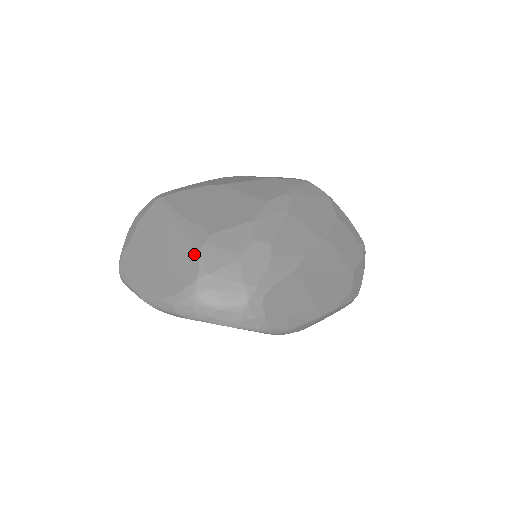
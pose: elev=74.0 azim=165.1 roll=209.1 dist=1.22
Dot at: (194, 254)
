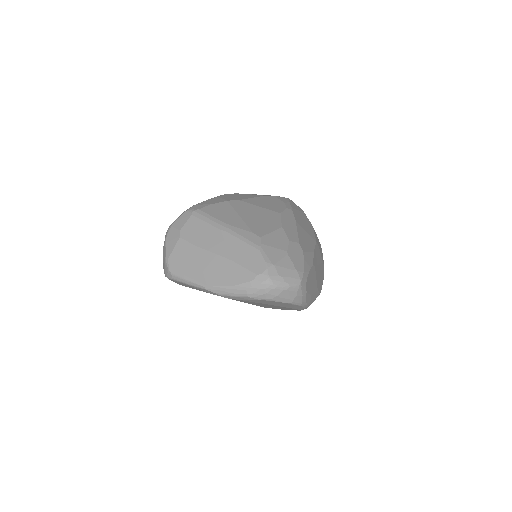
Dot at: (256, 251)
